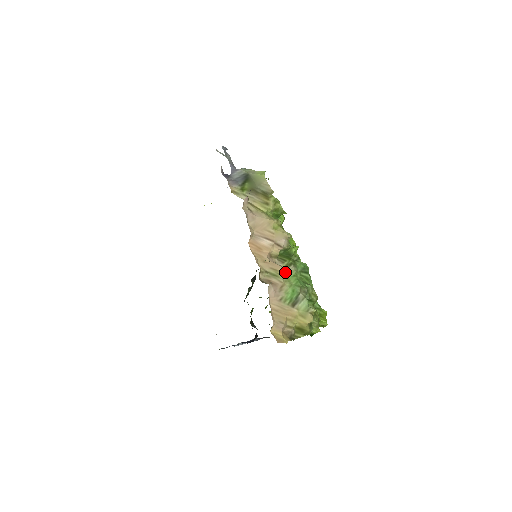
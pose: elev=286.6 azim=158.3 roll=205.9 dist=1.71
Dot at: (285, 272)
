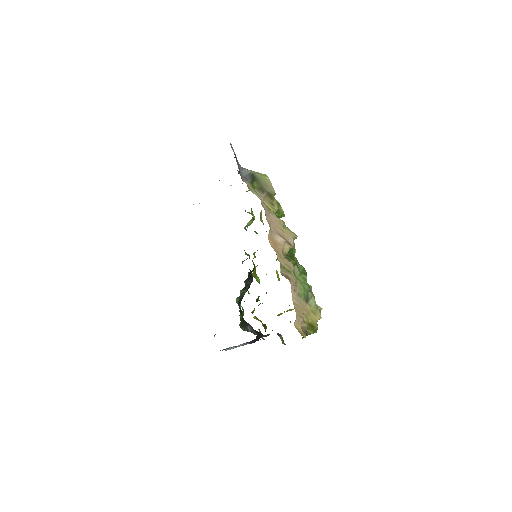
Dot at: occluded
